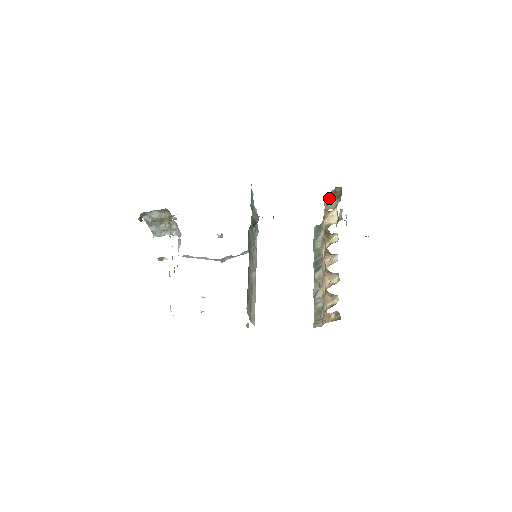
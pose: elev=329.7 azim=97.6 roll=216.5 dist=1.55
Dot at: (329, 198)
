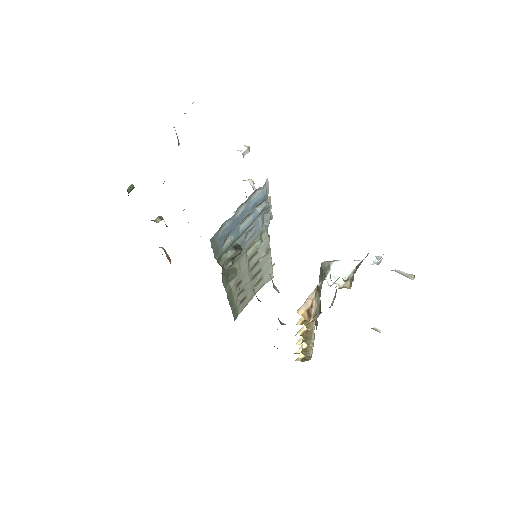
Dot at: (318, 287)
